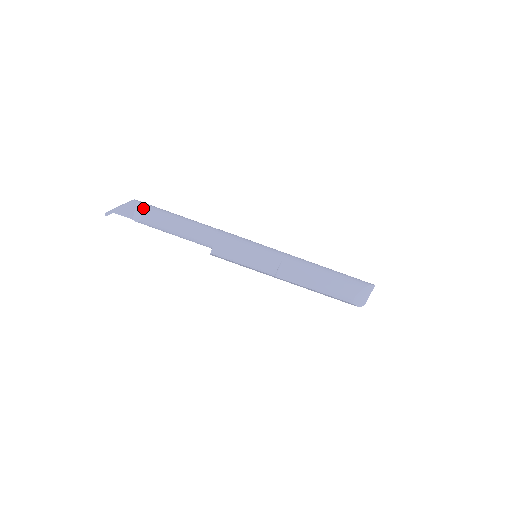
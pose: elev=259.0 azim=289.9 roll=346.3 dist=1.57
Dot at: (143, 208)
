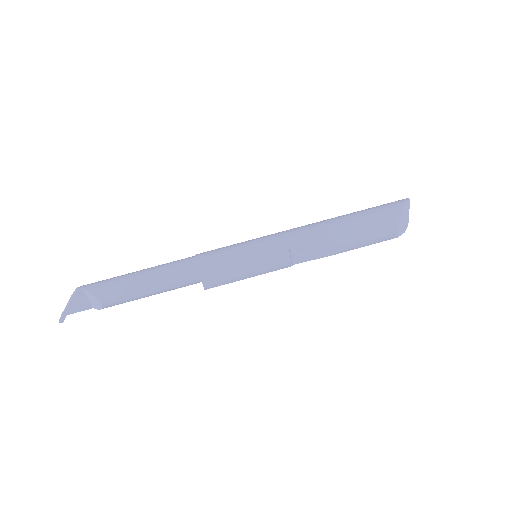
Dot at: (94, 293)
